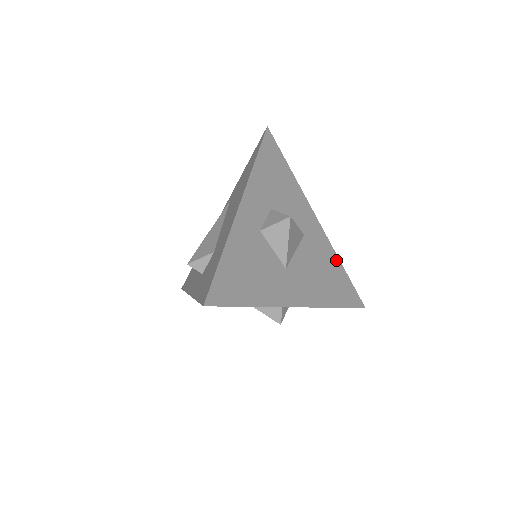
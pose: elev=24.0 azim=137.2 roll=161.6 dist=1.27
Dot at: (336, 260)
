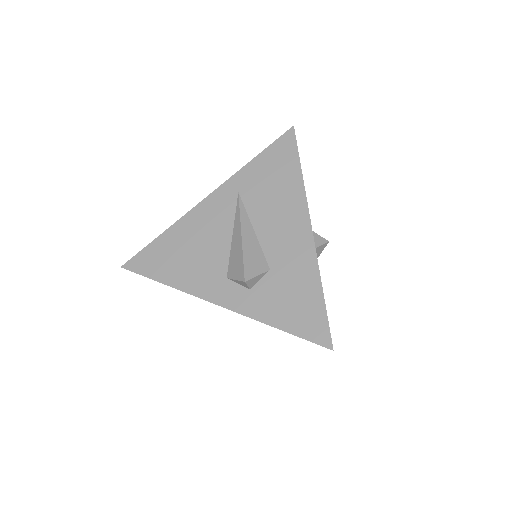
Dot at: occluded
